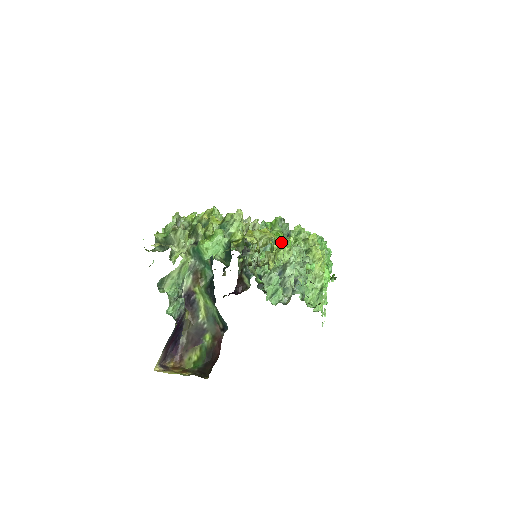
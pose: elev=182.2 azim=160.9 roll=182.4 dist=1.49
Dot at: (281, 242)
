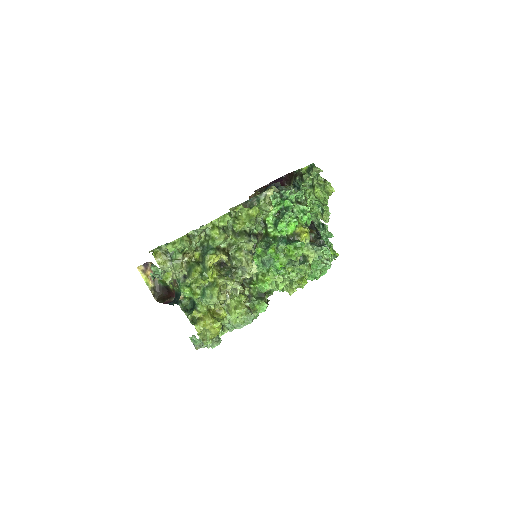
Dot at: (277, 269)
